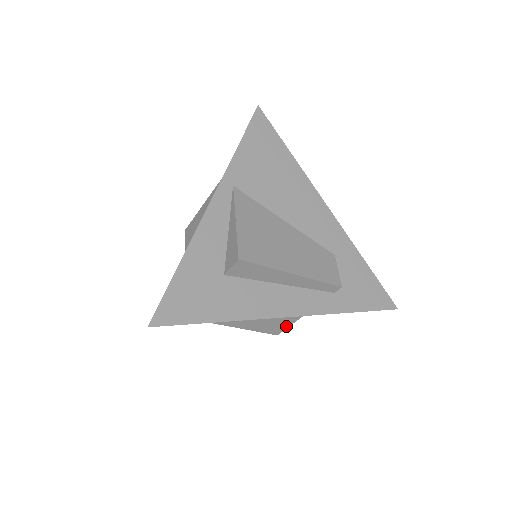
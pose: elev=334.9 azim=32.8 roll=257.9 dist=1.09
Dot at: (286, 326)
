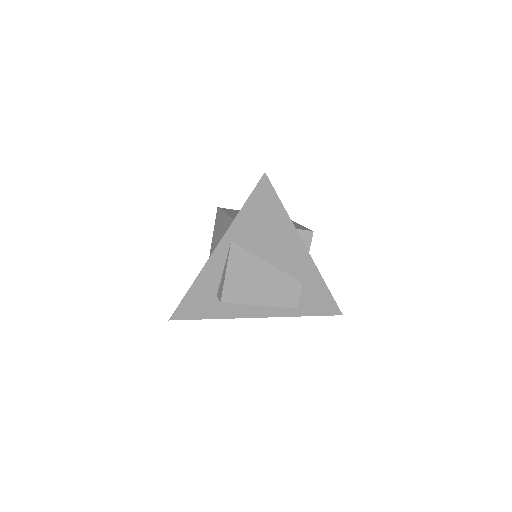
Dot at: occluded
